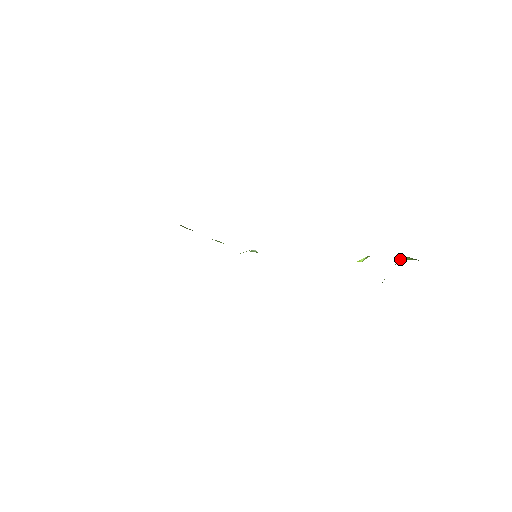
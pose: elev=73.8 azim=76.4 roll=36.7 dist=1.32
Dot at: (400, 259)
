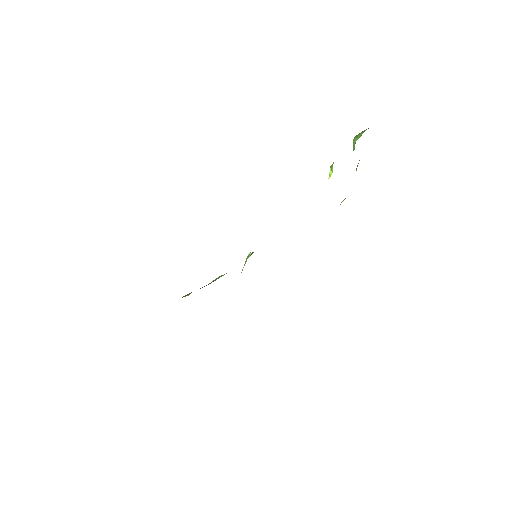
Dot at: (354, 142)
